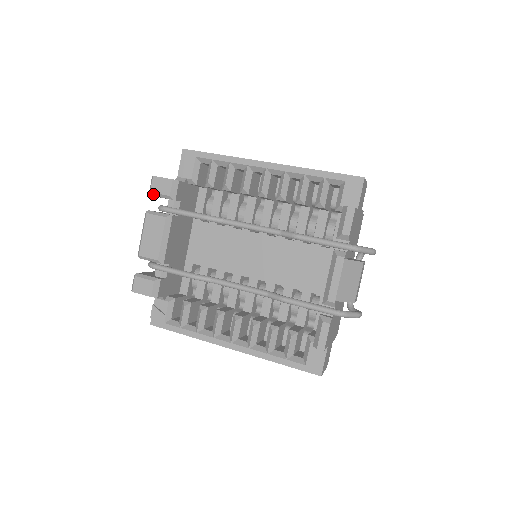
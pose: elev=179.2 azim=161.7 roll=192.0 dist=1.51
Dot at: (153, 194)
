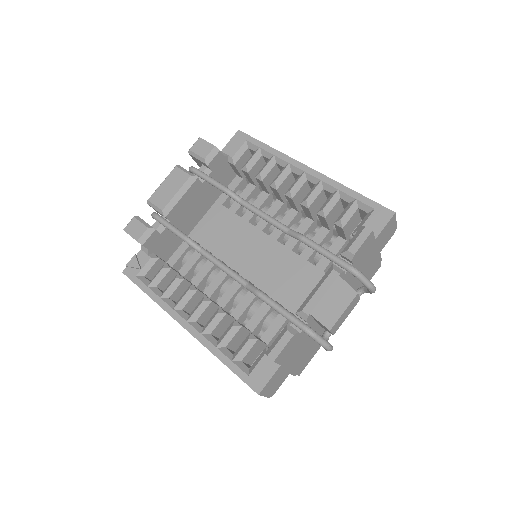
Dot at: (191, 153)
